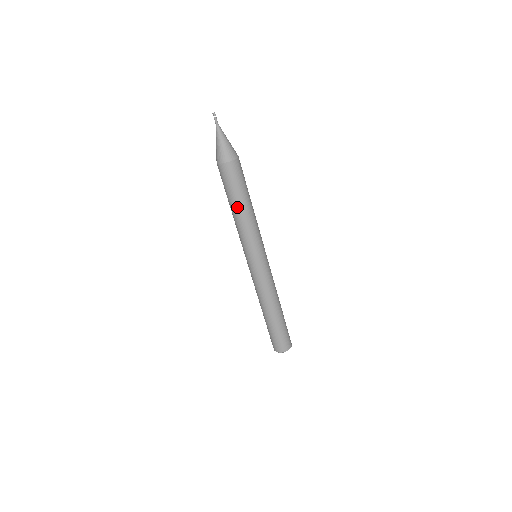
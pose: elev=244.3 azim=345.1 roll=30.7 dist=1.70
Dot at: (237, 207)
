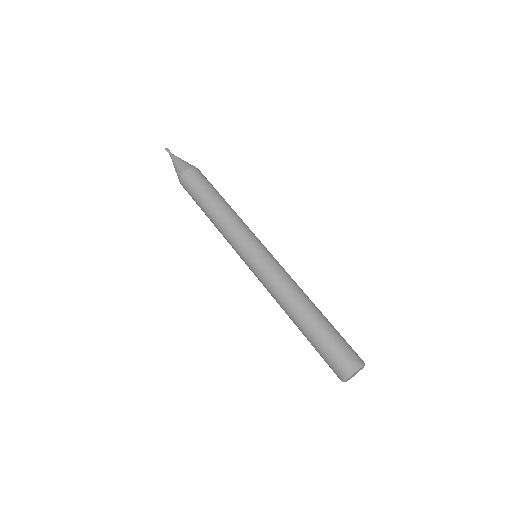
Dot at: (221, 199)
